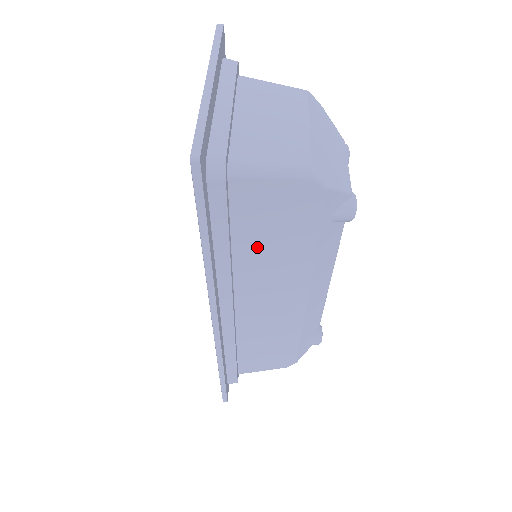
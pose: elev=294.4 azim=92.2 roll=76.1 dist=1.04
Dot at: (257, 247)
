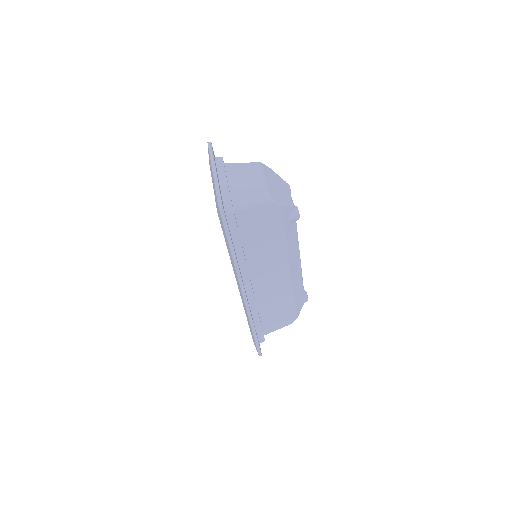
Dot at: (255, 245)
